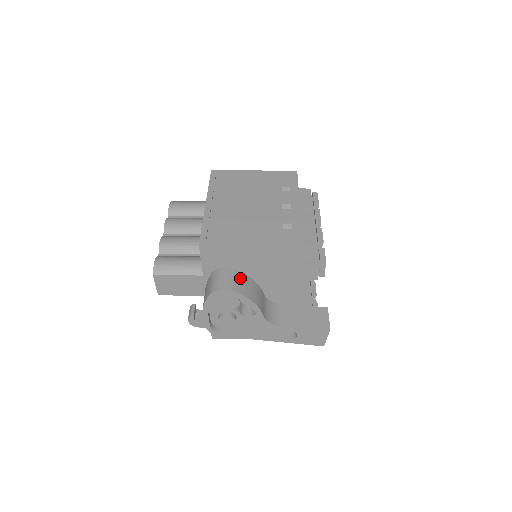
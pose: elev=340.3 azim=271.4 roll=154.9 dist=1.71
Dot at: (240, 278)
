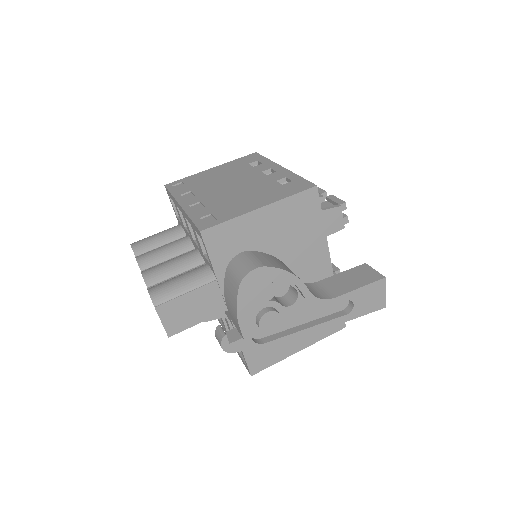
Dot at: (263, 256)
